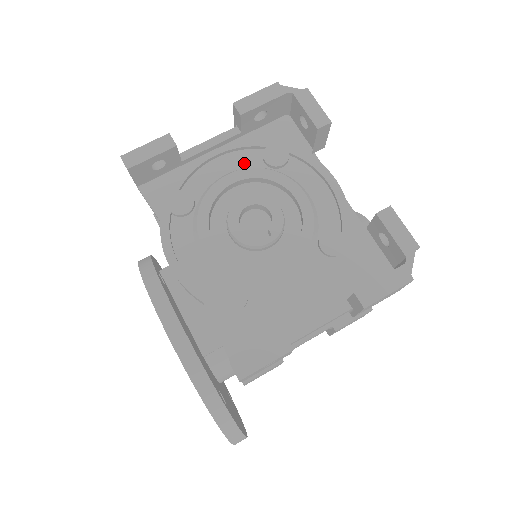
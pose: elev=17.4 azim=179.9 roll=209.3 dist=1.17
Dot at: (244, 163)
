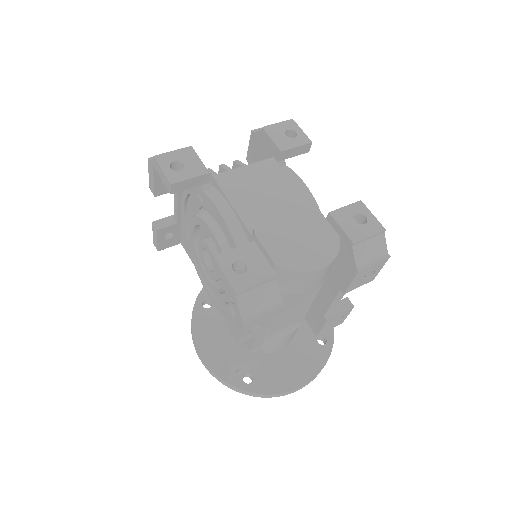
Dot at: (194, 209)
